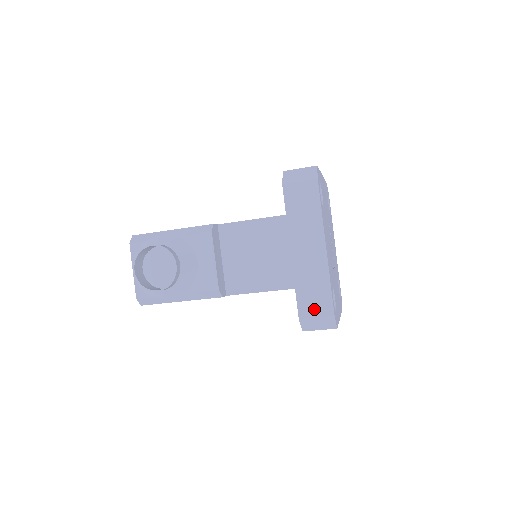
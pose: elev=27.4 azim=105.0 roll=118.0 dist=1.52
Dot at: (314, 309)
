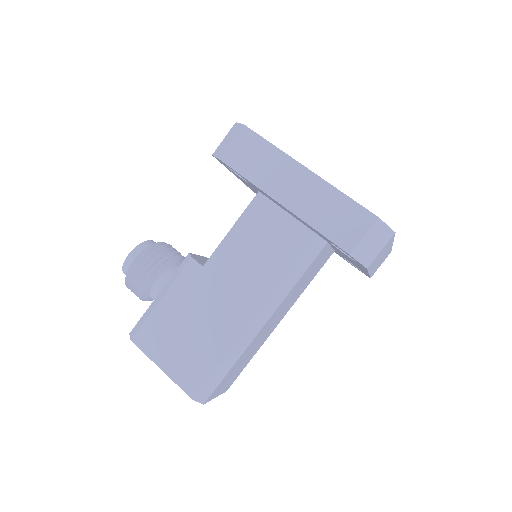
Dot at: occluded
